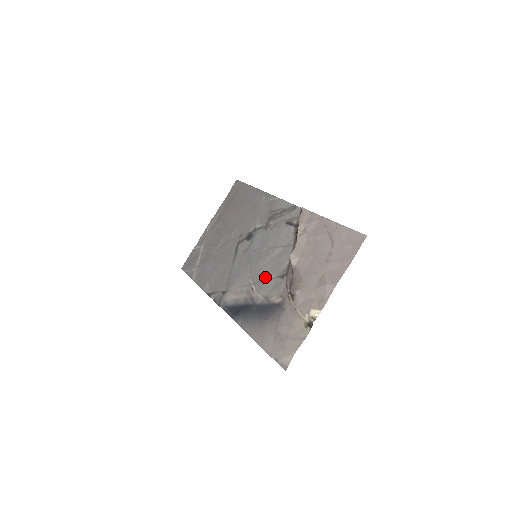
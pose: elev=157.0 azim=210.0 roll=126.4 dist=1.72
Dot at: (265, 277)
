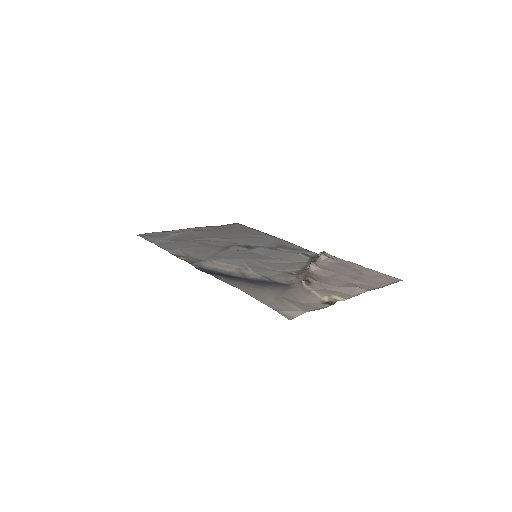
Dot at: (267, 267)
